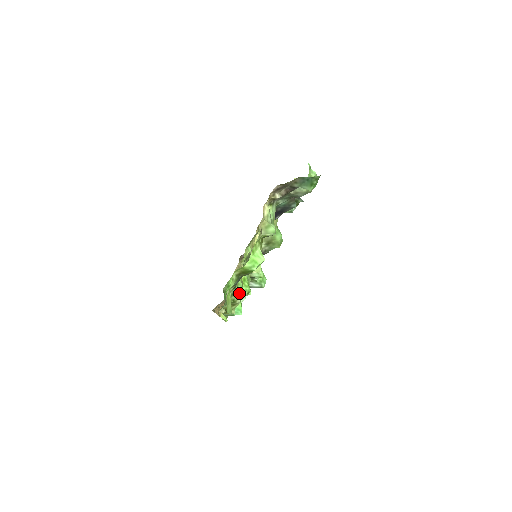
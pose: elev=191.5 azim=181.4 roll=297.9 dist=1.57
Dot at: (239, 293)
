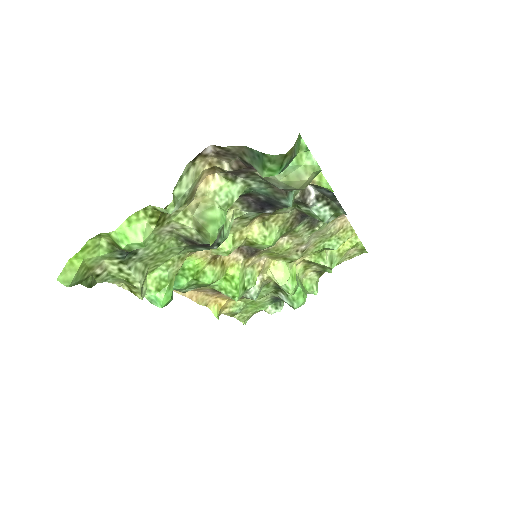
Dot at: (222, 290)
